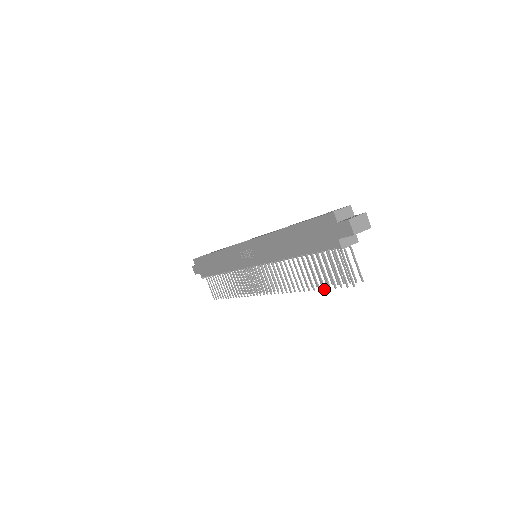
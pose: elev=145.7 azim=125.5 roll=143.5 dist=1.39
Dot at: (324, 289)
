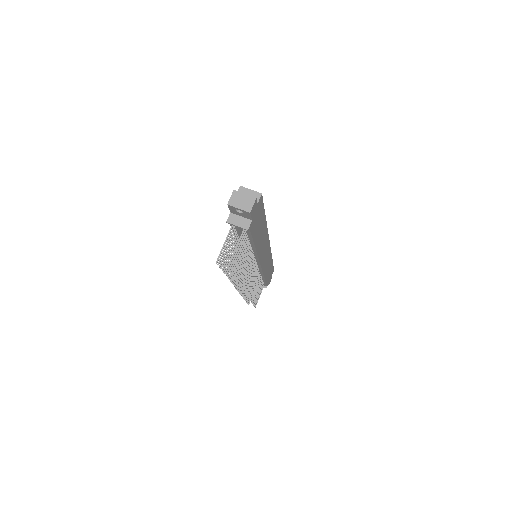
Dot at: (223, 272)
